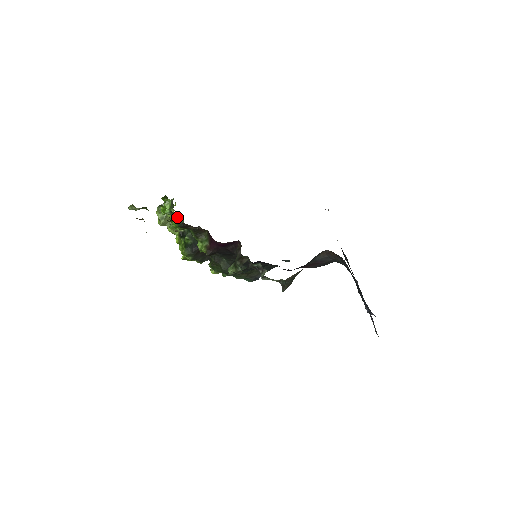
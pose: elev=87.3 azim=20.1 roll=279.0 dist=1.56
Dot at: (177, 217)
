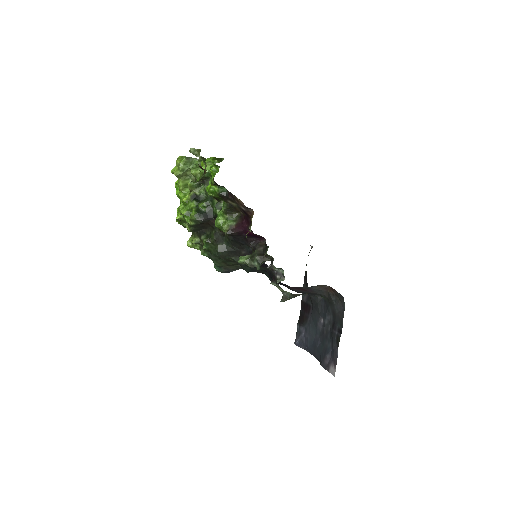
Dot at: (205, 180)
